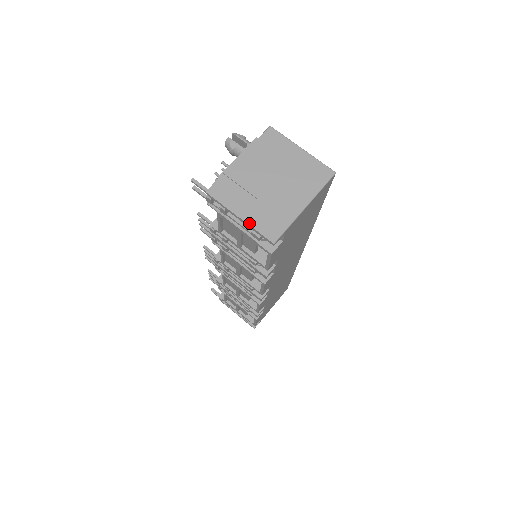
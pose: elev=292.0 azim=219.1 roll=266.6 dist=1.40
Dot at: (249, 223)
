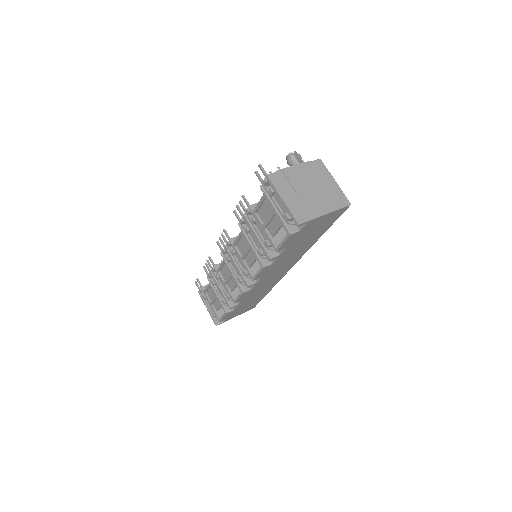
Dot at: (287, 205)
